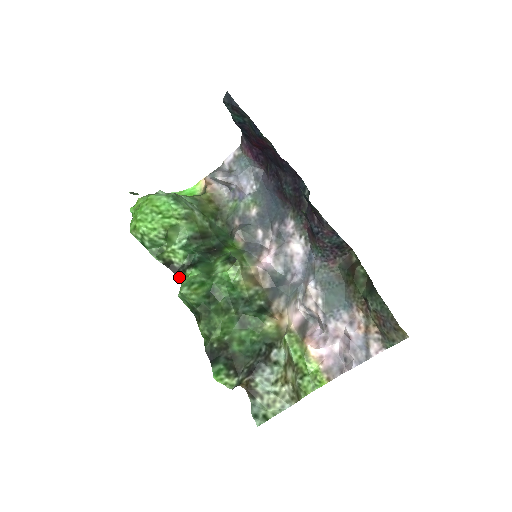
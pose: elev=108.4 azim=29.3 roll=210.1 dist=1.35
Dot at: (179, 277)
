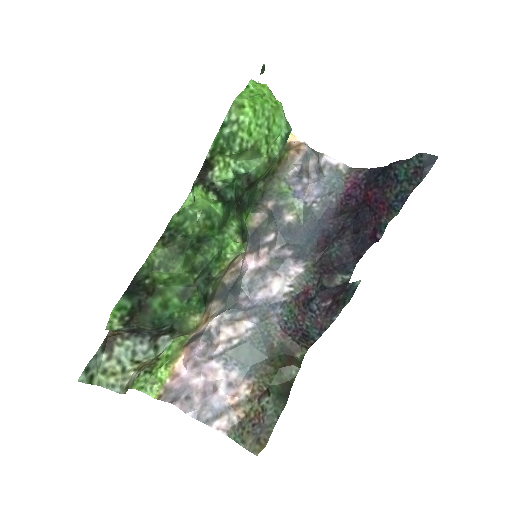
Dot at: (200, 187)
